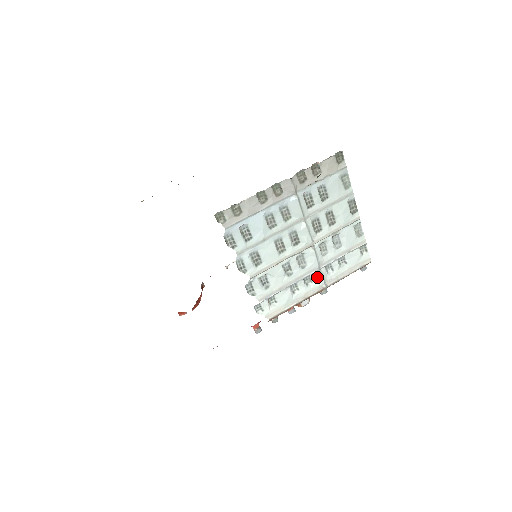
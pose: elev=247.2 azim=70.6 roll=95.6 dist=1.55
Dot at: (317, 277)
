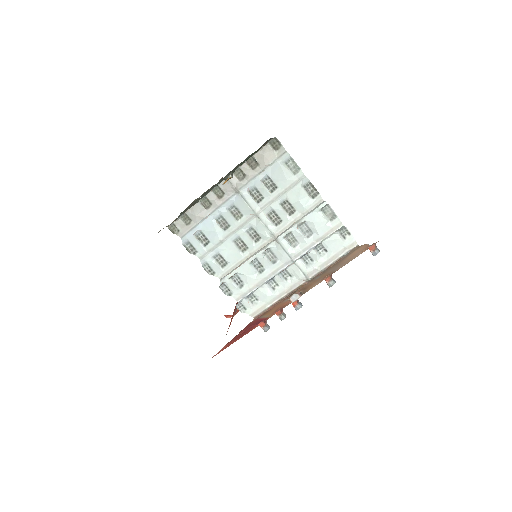
Dot at: (294, 270)
